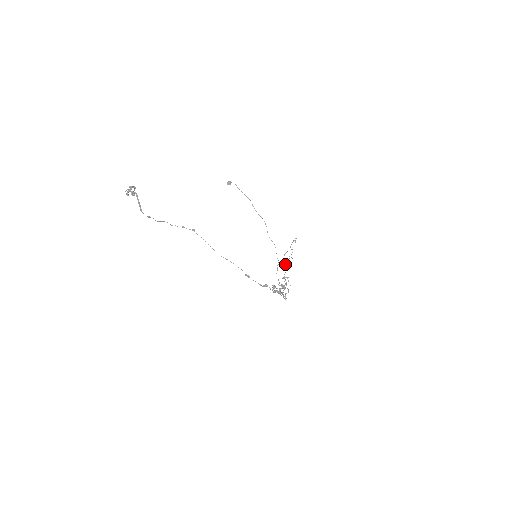
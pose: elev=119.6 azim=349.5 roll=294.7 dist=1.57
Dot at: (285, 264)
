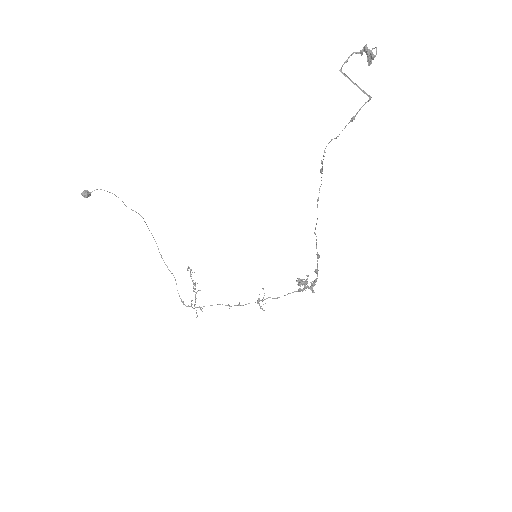
Dot at: occluded
